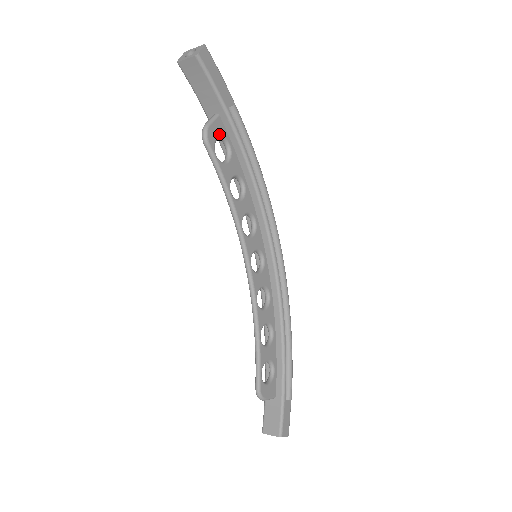
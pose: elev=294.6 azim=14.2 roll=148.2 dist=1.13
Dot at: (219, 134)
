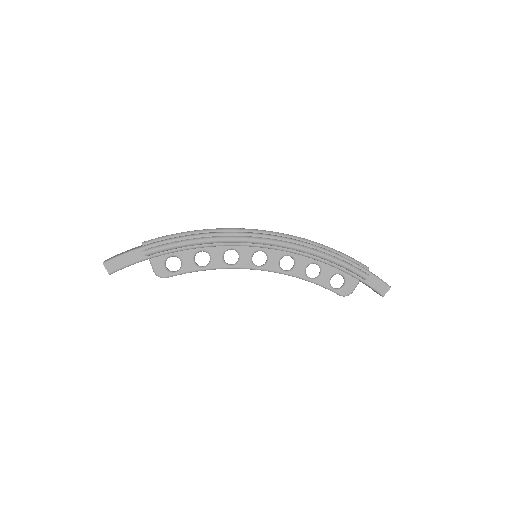
Dot at: (162, 264)
